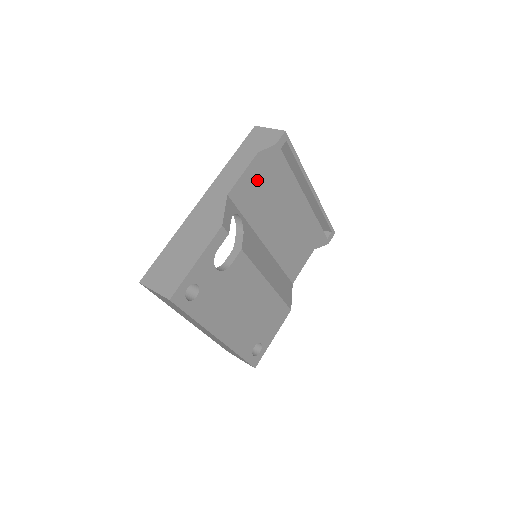
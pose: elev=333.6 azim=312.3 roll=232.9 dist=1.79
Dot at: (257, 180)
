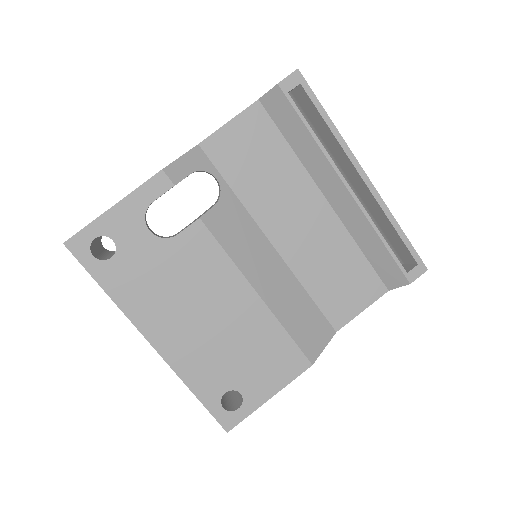
Dot at: (257, 139)
